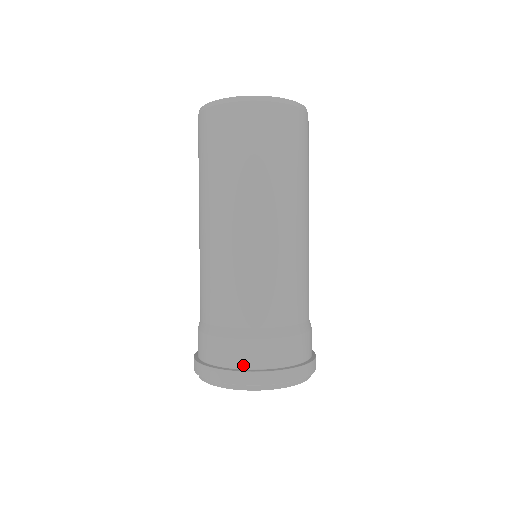
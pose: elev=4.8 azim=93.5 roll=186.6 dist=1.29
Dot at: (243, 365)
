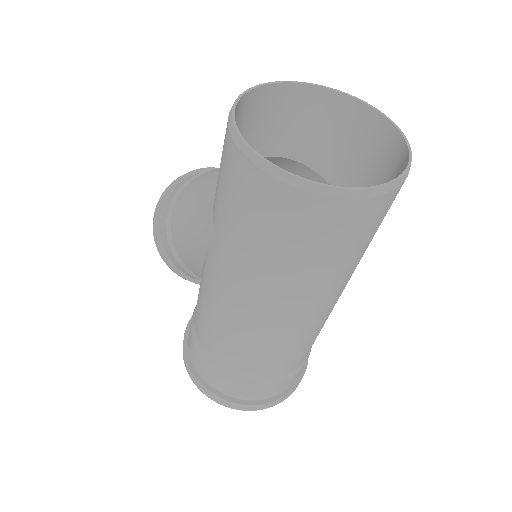
Dot at: (265, 397)
